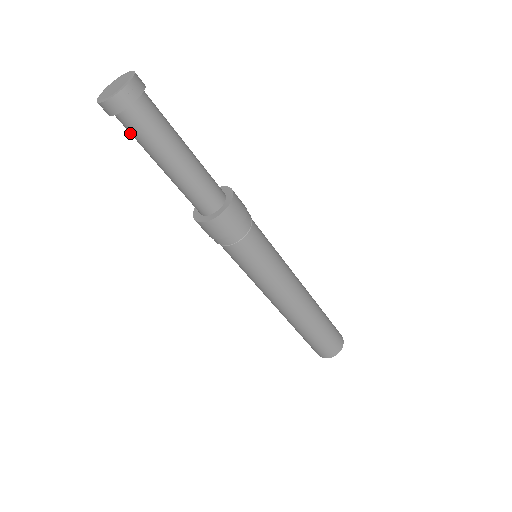
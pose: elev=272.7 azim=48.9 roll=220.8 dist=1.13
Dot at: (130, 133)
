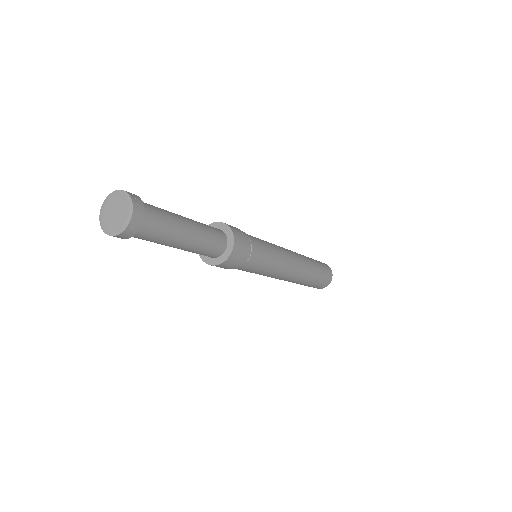
Dot at: occluded
